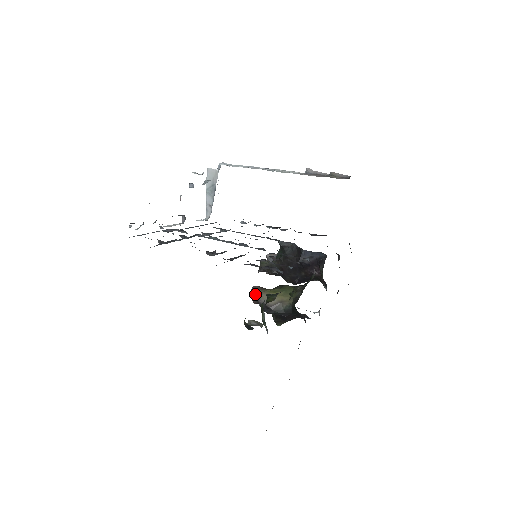
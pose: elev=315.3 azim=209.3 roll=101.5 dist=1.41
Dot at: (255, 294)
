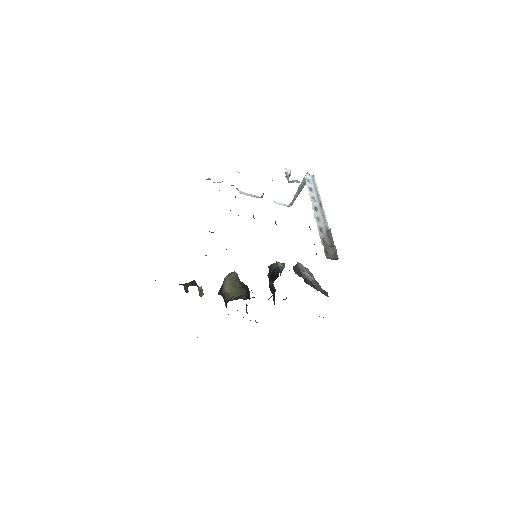
Dot at: (226, 277)
